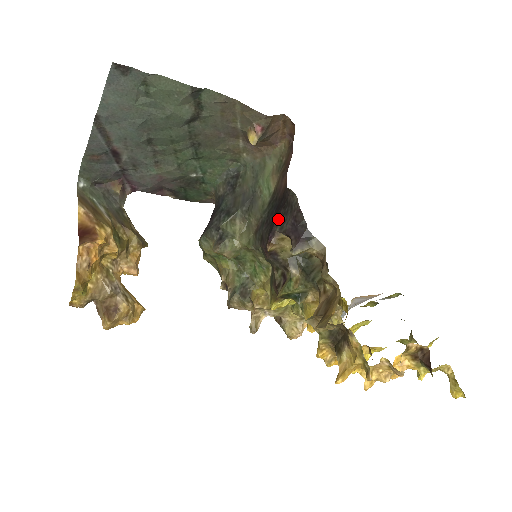
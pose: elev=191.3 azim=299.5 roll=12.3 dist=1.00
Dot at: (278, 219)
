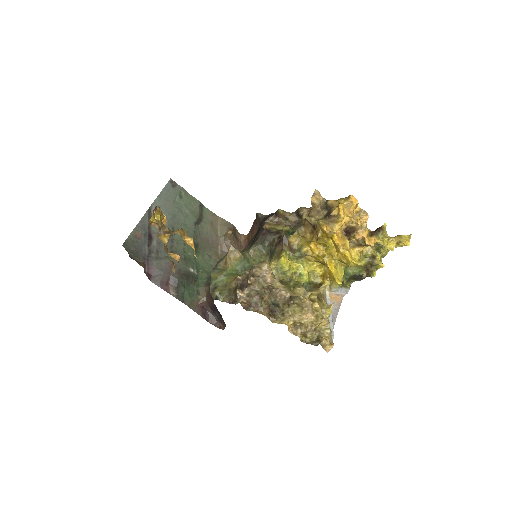
Dot at: (263, 222)
